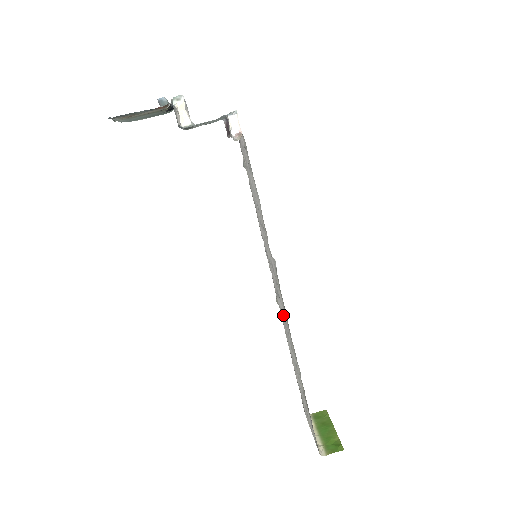
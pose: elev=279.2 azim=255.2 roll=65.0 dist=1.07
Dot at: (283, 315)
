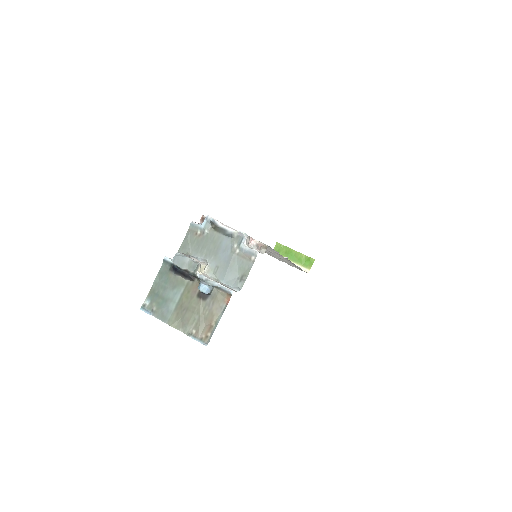
Dot at: occluded
